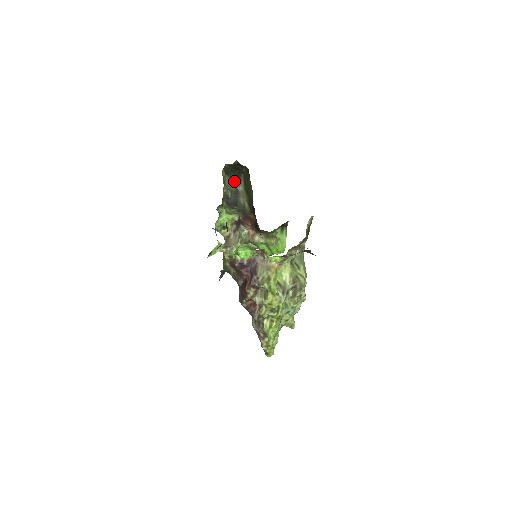
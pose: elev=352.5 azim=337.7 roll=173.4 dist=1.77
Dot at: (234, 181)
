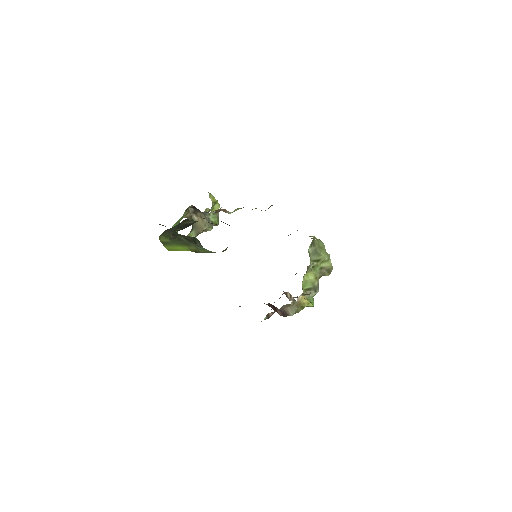
Dot at: occluded
